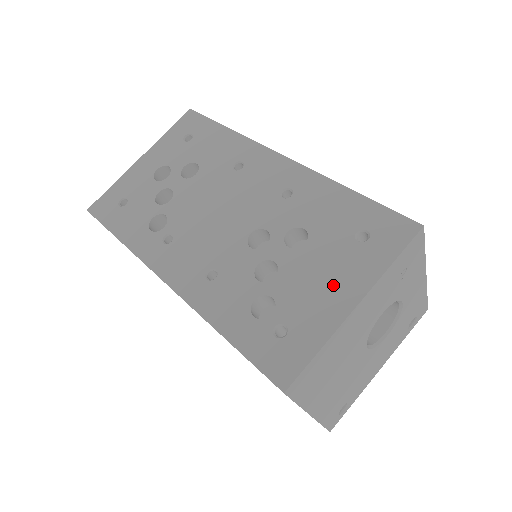
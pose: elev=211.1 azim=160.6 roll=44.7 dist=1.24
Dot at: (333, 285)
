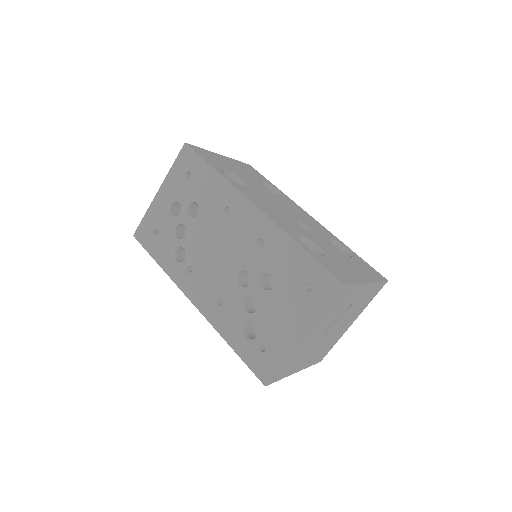
Dot at: (290, 322)
